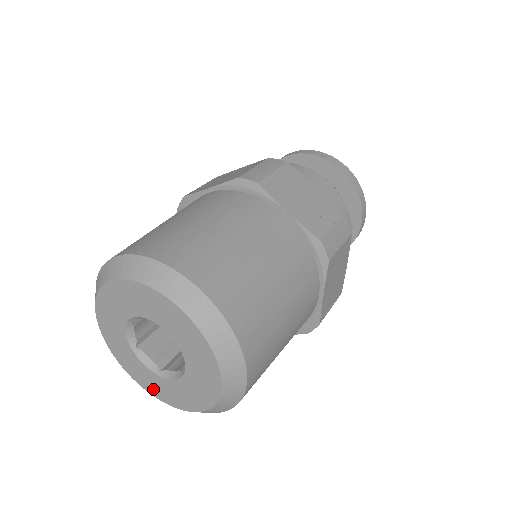
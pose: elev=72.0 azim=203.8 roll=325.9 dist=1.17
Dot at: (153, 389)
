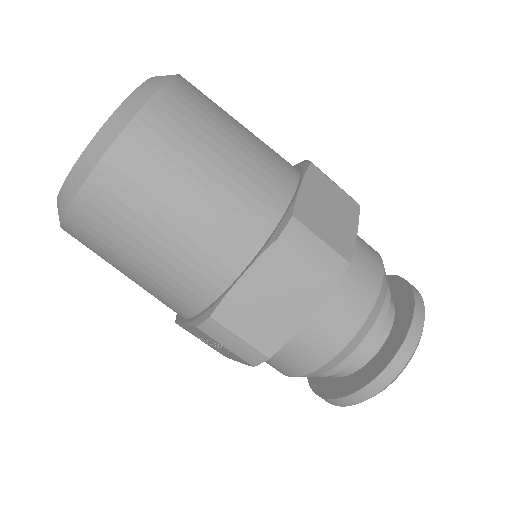
Dot at: occluded
